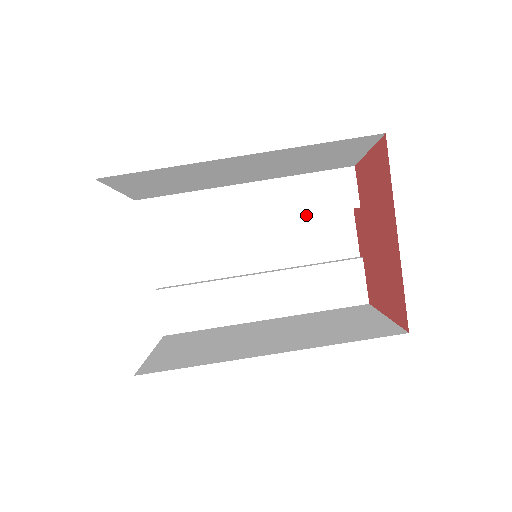
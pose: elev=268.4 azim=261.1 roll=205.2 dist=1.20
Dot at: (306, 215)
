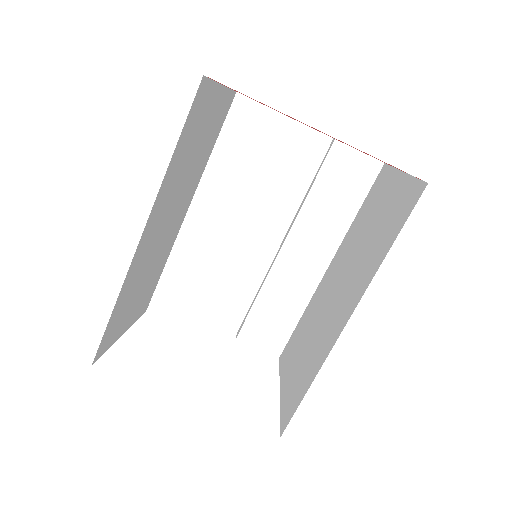
Dot at: (254, 173)
